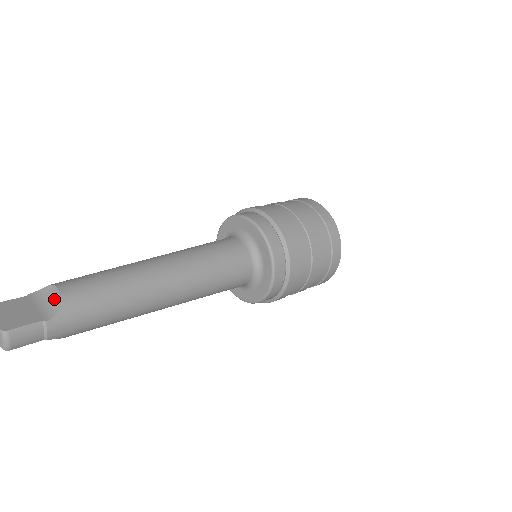
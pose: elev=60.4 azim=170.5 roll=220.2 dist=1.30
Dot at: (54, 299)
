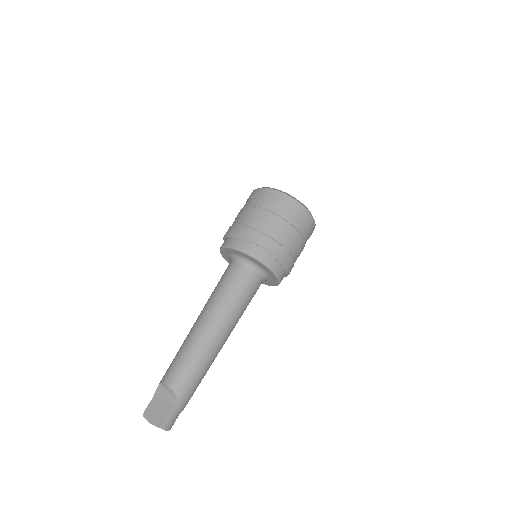
Dot at: (169, 391)
